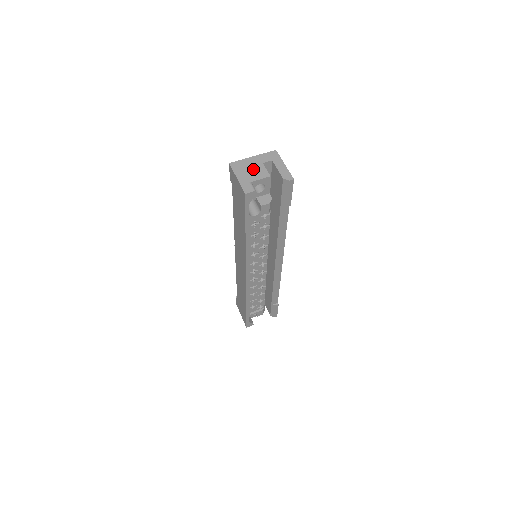
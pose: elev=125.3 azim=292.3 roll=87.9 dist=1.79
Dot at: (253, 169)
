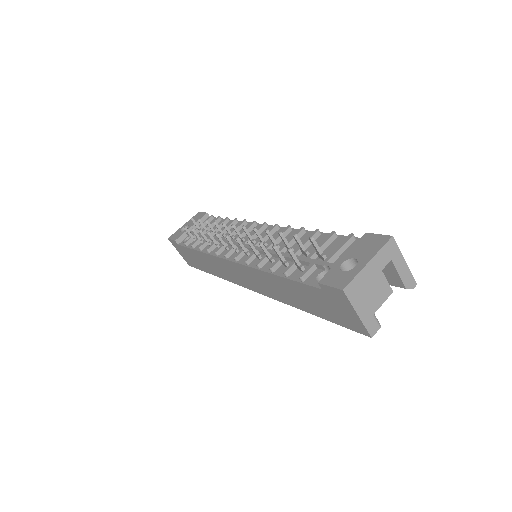
Dot at: (373, 288)
